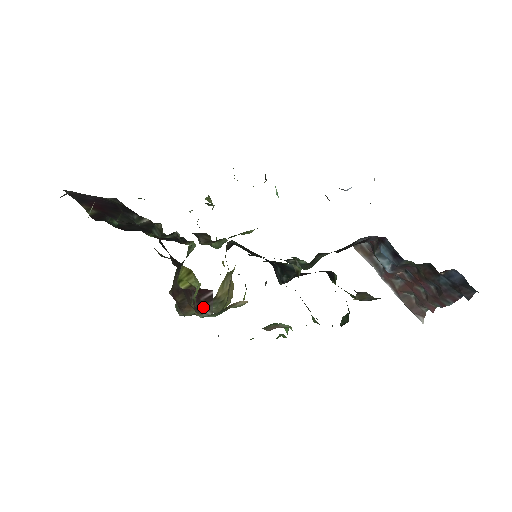
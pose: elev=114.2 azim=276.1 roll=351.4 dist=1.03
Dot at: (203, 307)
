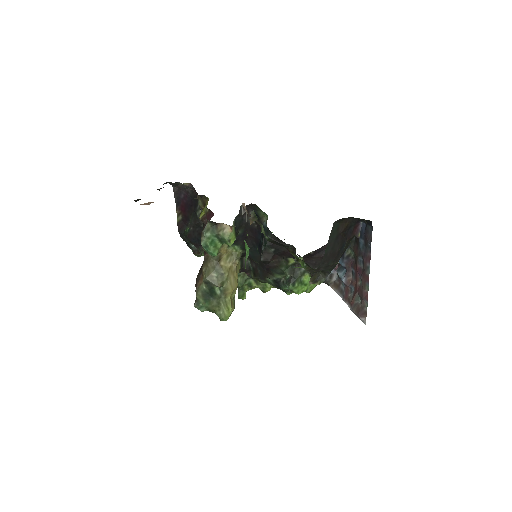
Dot at: (205, 226)
